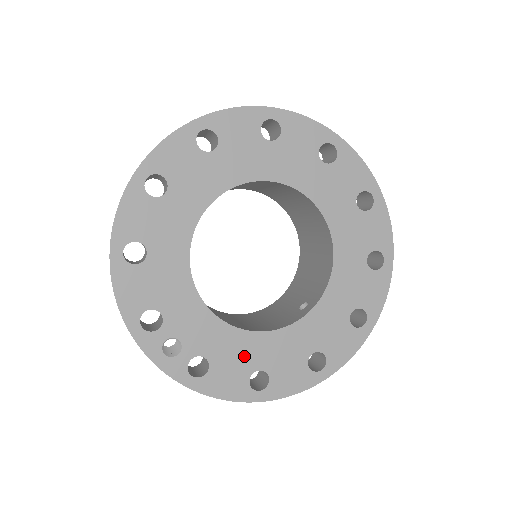
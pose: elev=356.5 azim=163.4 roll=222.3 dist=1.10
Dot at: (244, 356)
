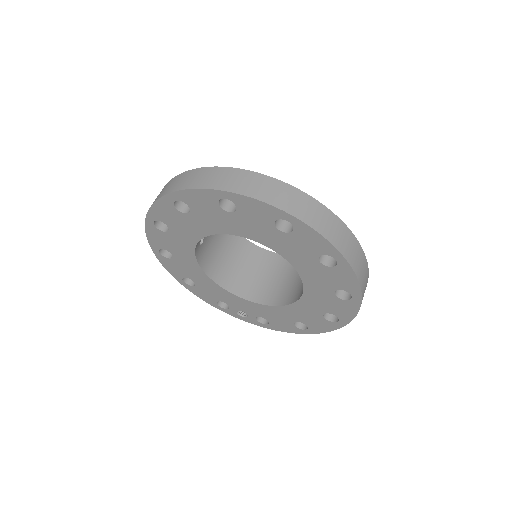
Dot at: (282, 316)
